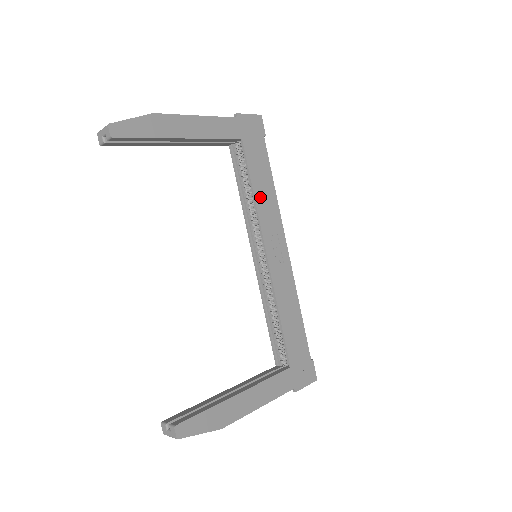
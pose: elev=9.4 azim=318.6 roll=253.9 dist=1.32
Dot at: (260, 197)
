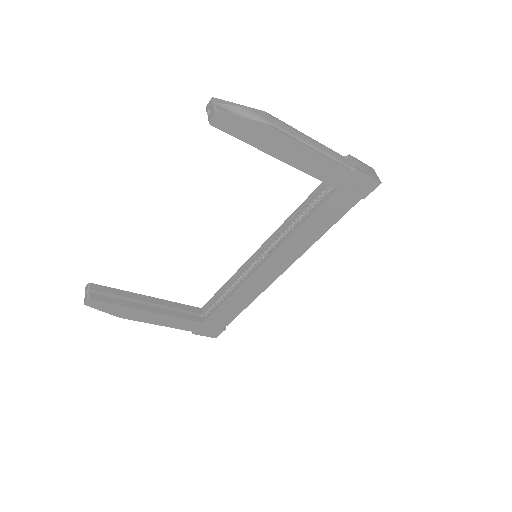
Dot at: (302, 233)
